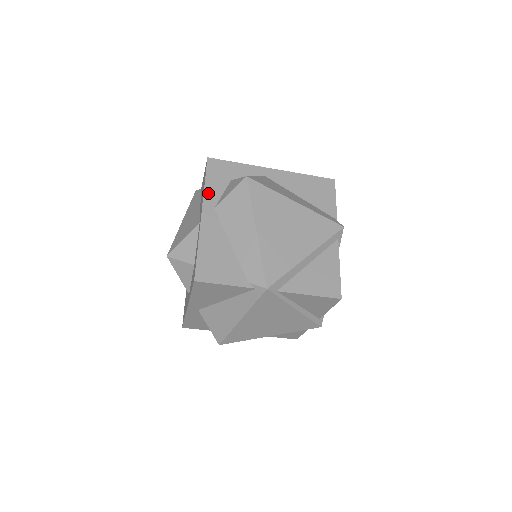
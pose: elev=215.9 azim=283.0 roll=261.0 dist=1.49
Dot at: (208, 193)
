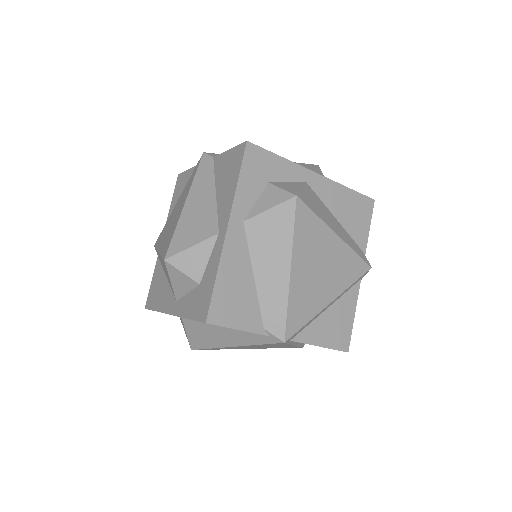
Dot at: (239, 197)
